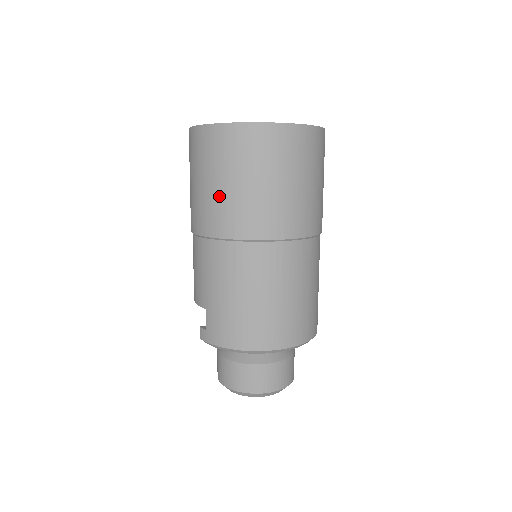
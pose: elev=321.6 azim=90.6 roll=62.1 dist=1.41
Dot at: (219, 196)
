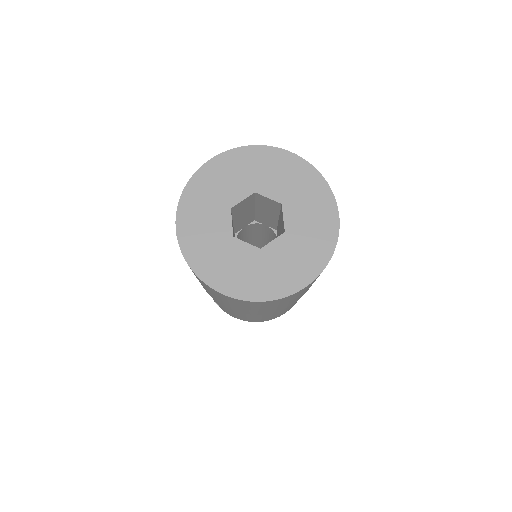
Dot at: (227, 304)
